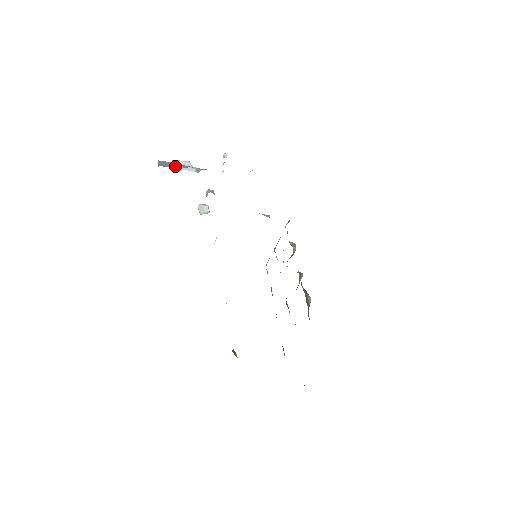
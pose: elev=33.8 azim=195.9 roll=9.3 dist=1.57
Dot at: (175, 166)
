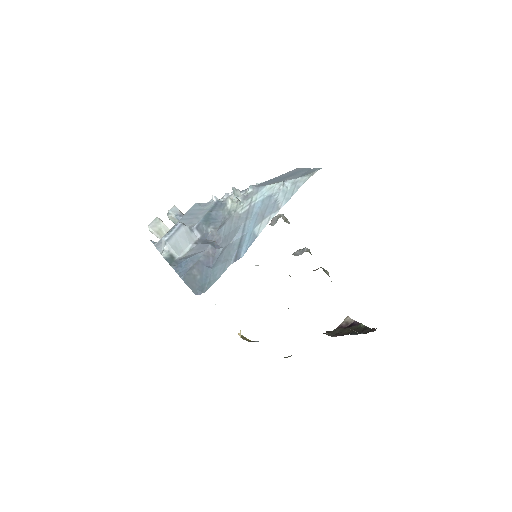
Dot at: (206, 270)
